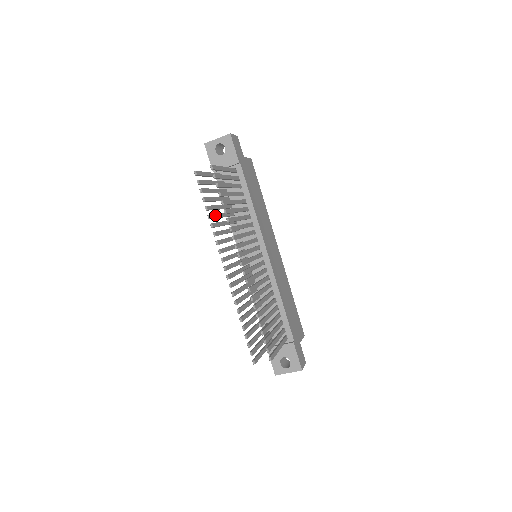
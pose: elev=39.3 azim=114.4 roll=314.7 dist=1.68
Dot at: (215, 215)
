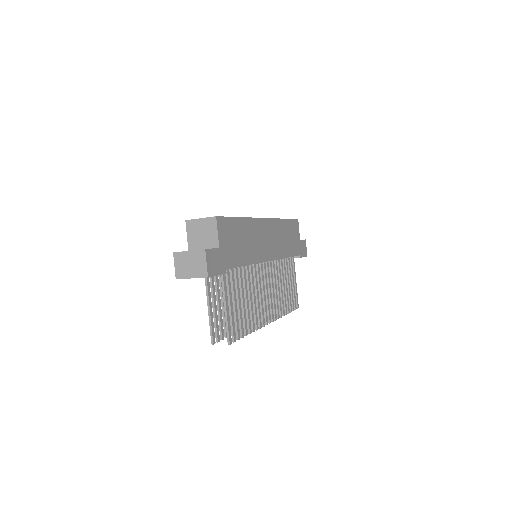
Dot at: occluded
